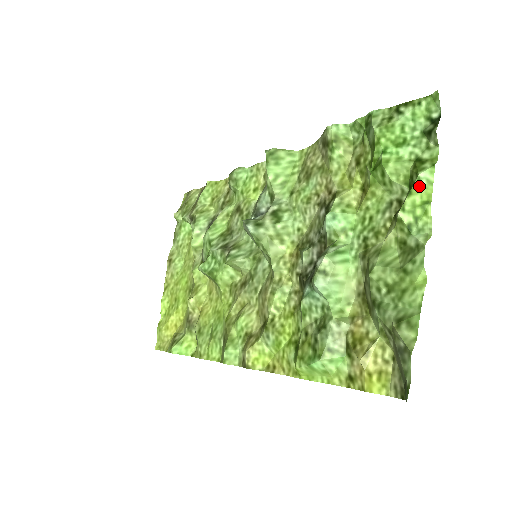
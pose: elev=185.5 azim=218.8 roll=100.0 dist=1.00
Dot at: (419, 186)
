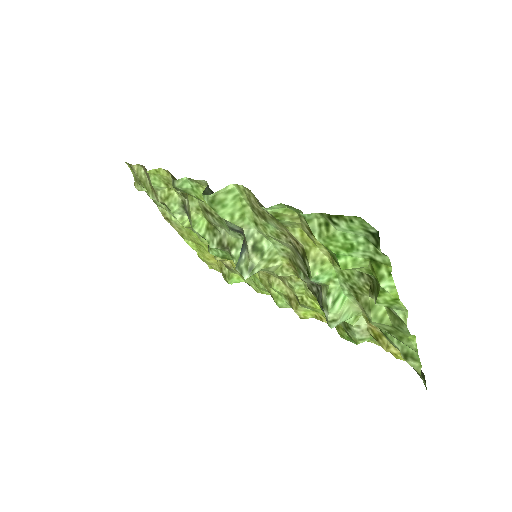
Dot at: (384, 292)
